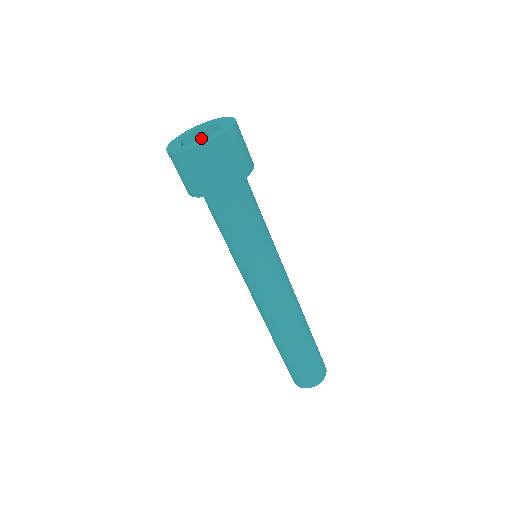
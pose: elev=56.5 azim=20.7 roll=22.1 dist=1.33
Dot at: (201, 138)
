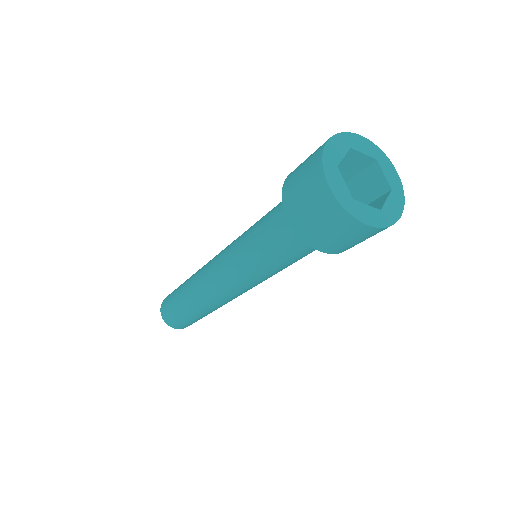
Dot at: (363, 164)
